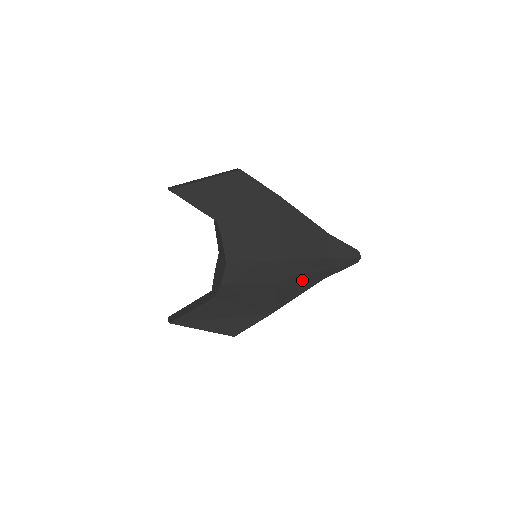
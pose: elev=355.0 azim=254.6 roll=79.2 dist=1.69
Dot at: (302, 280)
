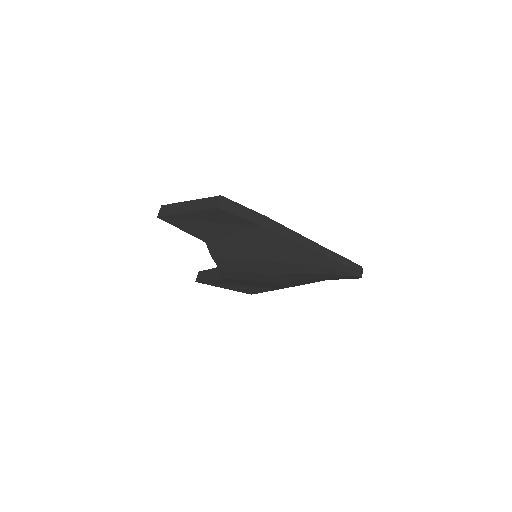
Dot at: (300, 281)
